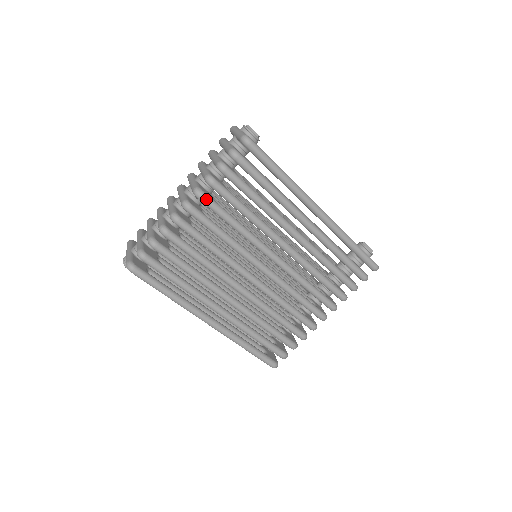
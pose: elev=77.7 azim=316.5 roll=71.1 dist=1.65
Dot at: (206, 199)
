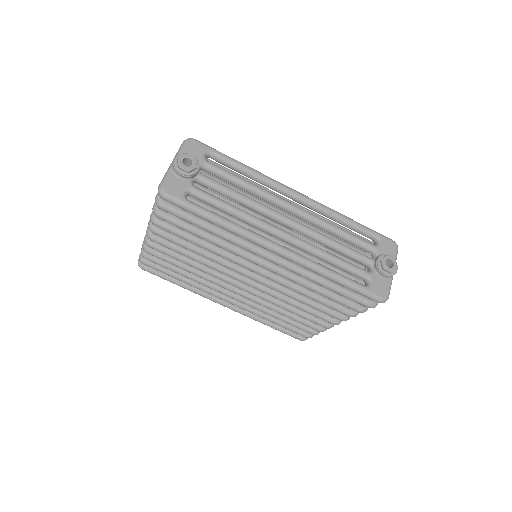
Dot at: (158, 234)
